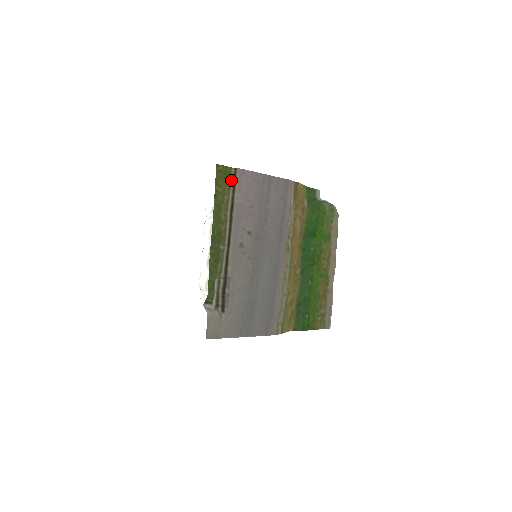
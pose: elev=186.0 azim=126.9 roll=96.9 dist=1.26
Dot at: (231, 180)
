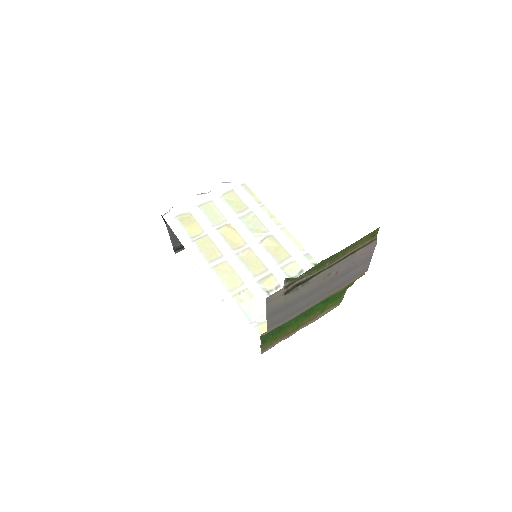
Dot at: (369, 240)
